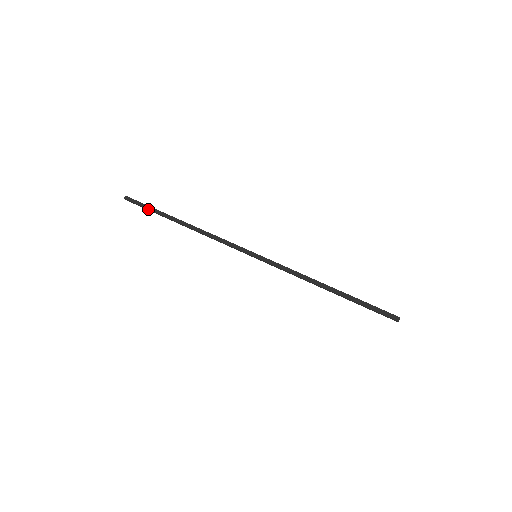
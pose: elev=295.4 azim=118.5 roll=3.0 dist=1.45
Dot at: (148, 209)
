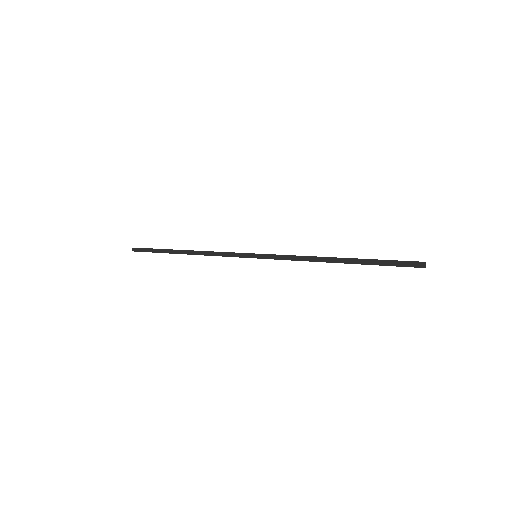
Dot at: (152, 251)
